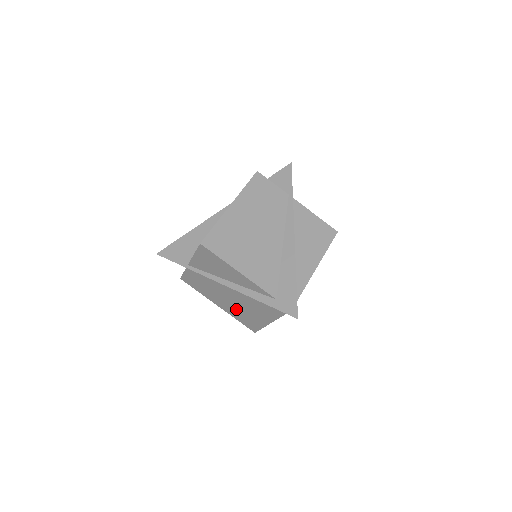
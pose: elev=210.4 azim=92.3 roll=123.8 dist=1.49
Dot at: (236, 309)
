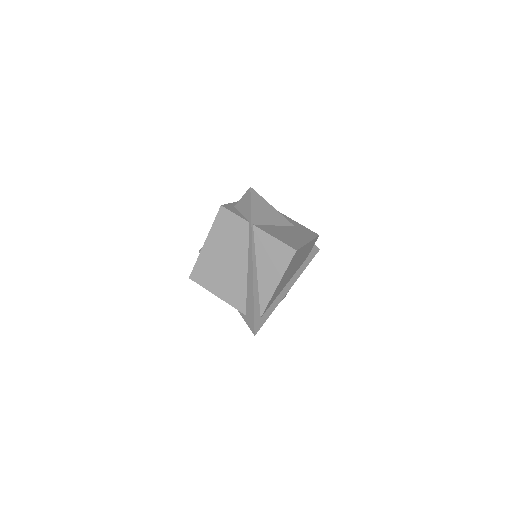
Dot at: occluded
